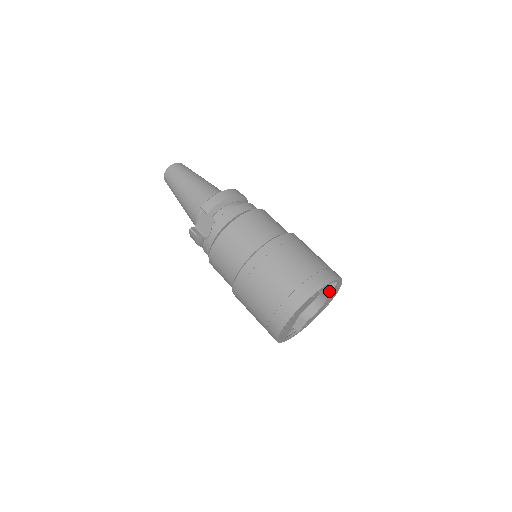
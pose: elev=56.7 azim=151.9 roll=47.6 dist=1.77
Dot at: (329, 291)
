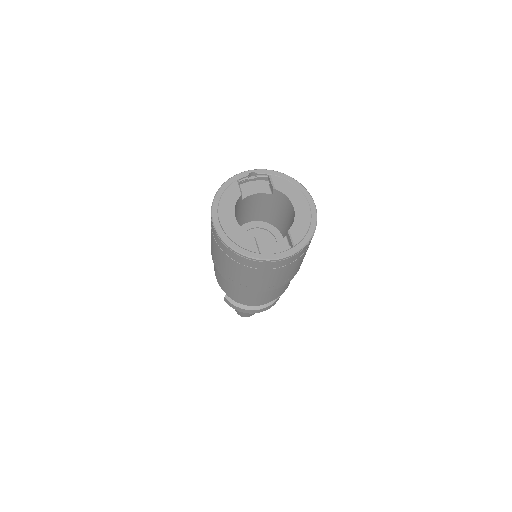
Dot at: (273, 187)
